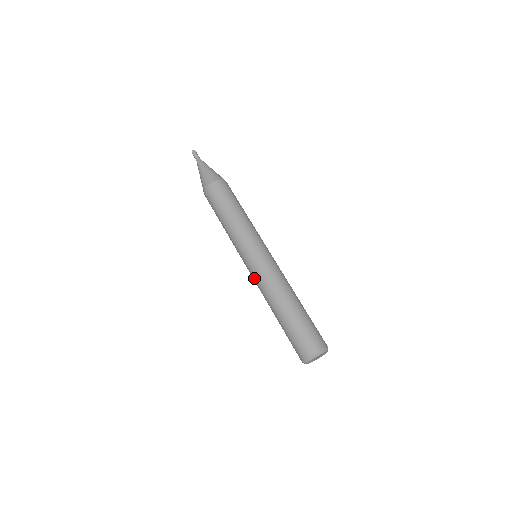
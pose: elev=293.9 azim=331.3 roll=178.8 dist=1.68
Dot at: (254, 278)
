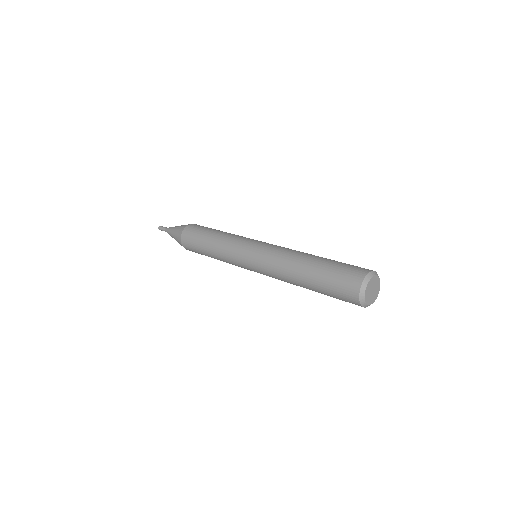
Dot at: (263, 260)
